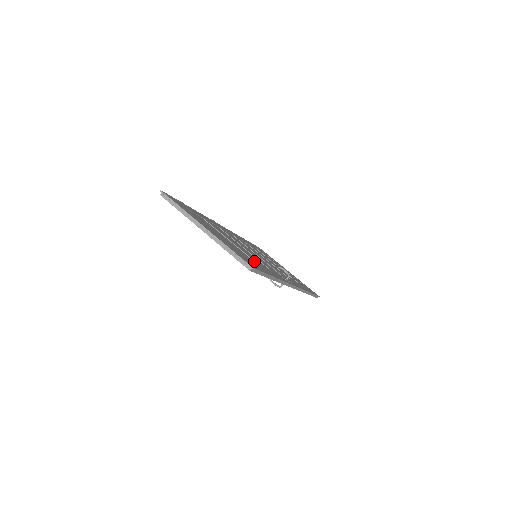
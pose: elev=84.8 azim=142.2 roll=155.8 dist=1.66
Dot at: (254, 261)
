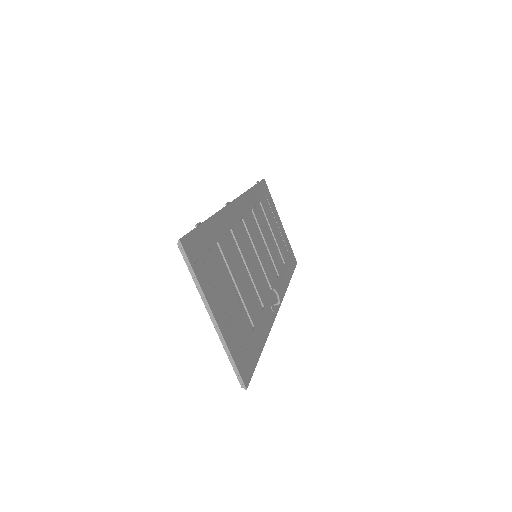
Dot at: (251, 321)
